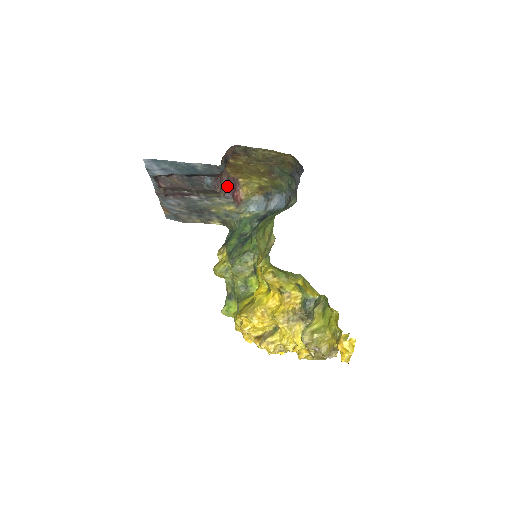
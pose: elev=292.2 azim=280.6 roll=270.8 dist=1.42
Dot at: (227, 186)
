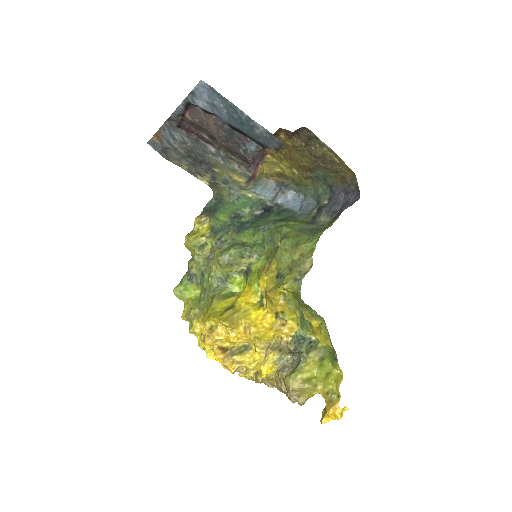
Dot at: occluded
